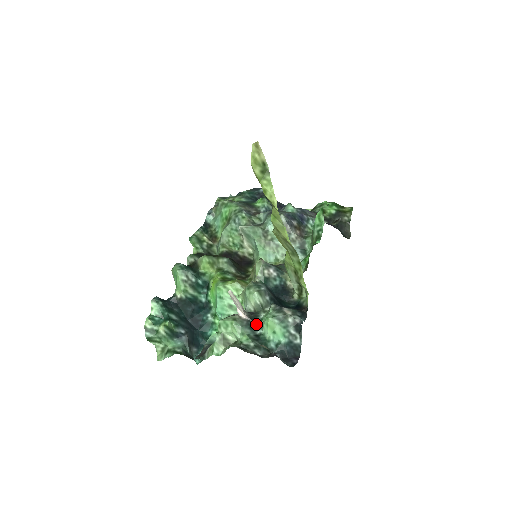
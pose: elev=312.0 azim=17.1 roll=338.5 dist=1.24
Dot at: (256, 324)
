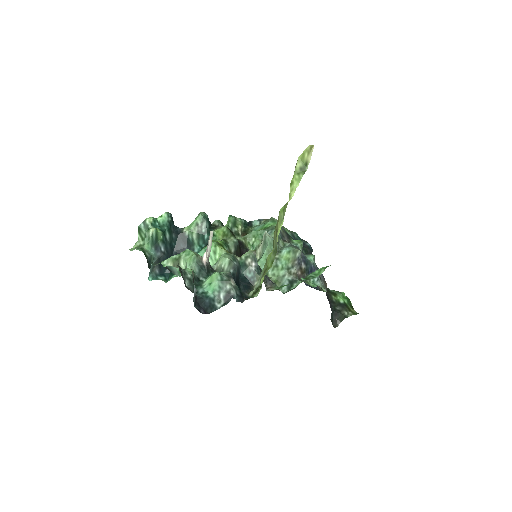
Dot at: (206, 273)
